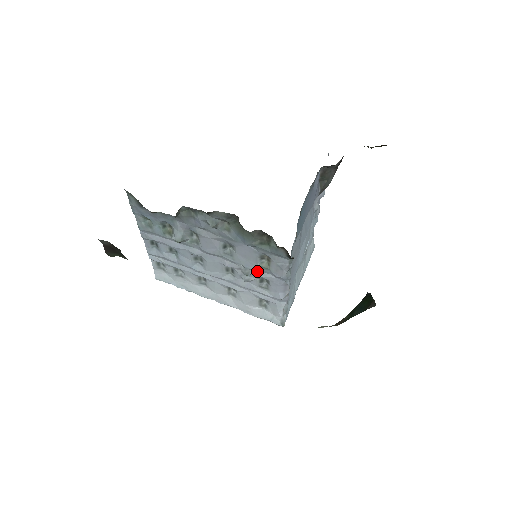
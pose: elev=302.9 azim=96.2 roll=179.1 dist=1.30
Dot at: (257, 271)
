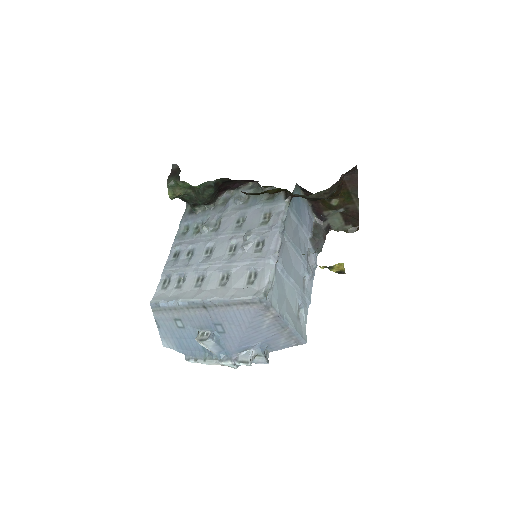
Dot at: (257, 233)
